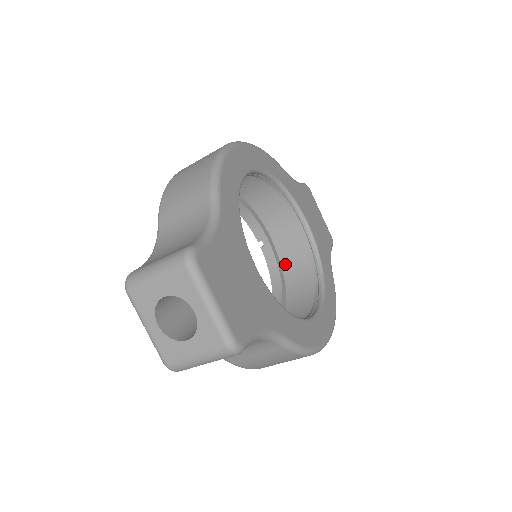
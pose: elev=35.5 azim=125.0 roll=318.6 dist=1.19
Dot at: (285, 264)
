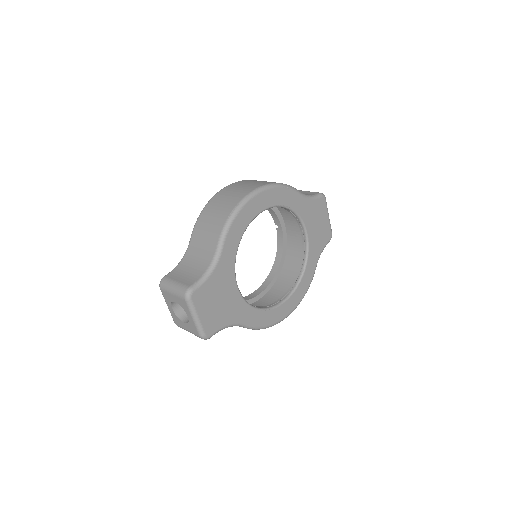
Dot at: (289, 246)
